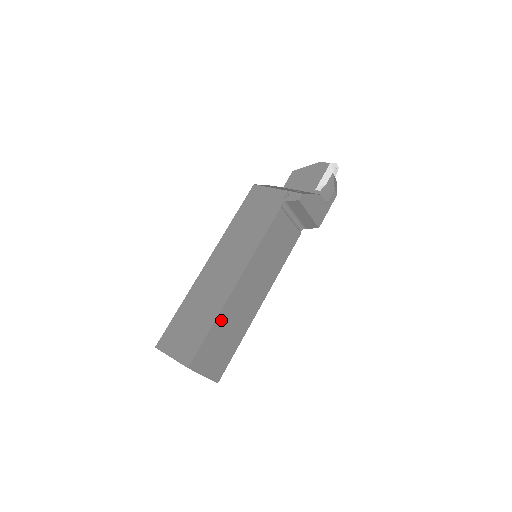
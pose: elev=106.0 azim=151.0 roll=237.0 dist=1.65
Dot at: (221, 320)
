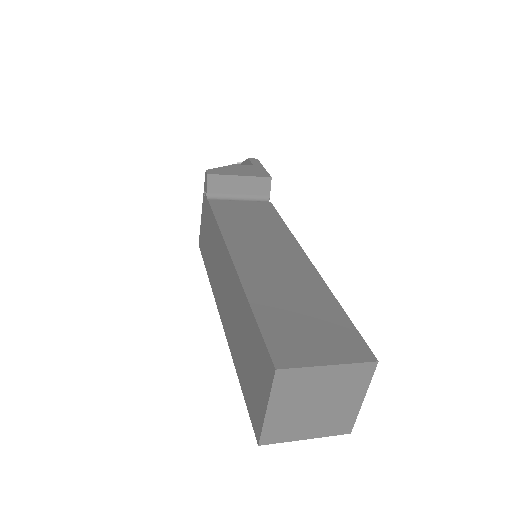
Dot at: (260, 298)
